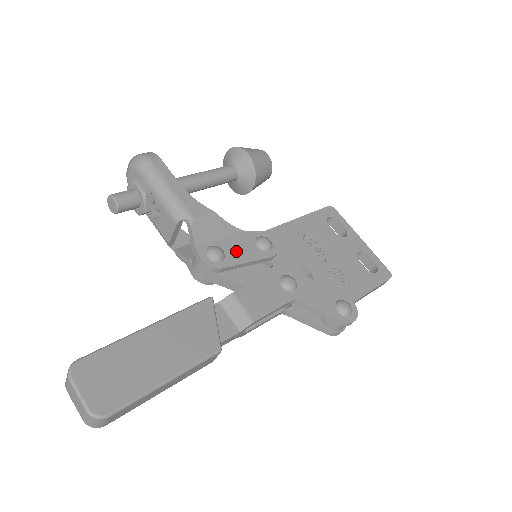
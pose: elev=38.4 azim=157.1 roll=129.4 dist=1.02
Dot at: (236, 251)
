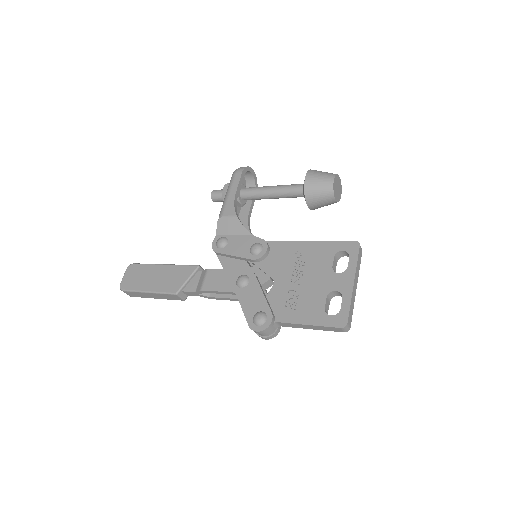
Dot at: (235, 246)
